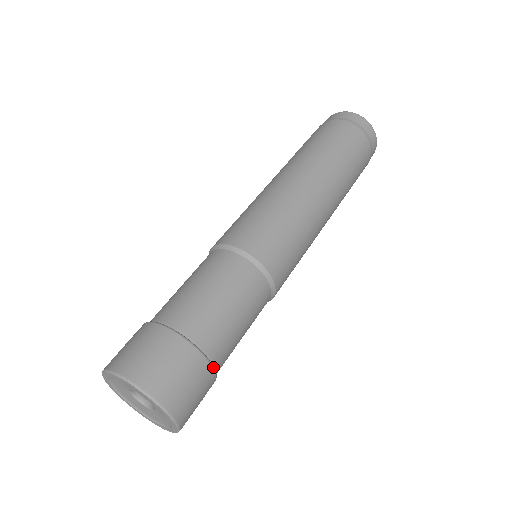
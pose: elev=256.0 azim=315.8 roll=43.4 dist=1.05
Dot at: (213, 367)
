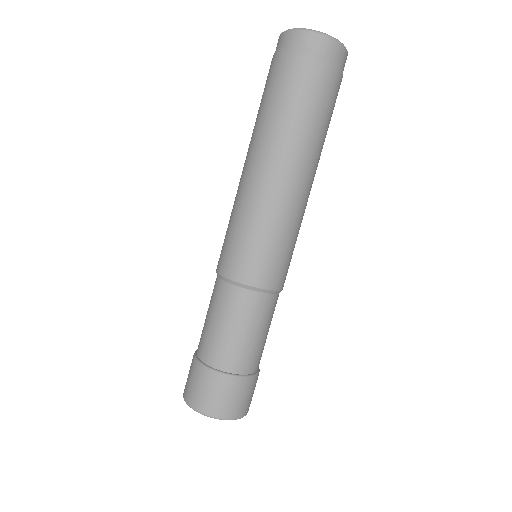
Dot at: (255, 375)
